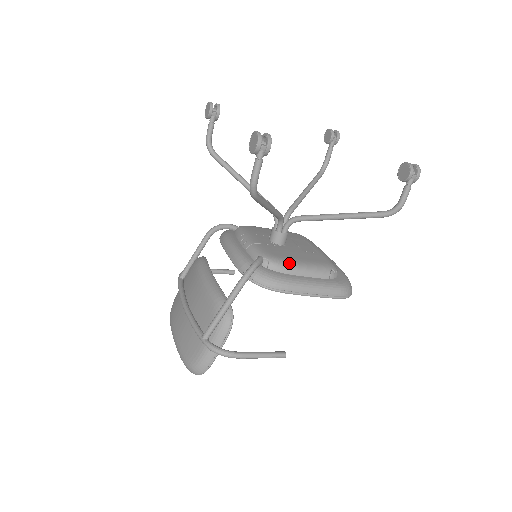
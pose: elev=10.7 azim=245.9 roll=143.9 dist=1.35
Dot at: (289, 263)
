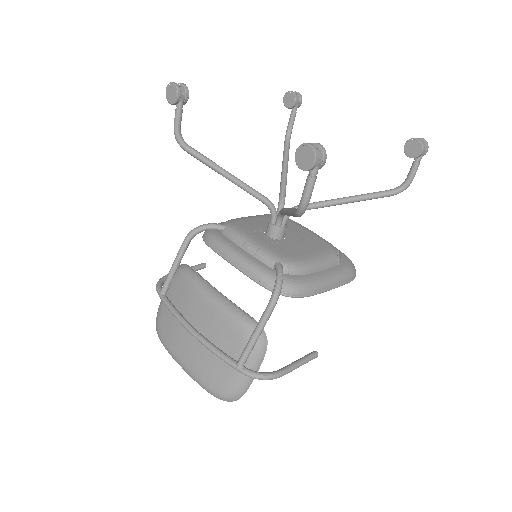
Dot at: (306, 262)
